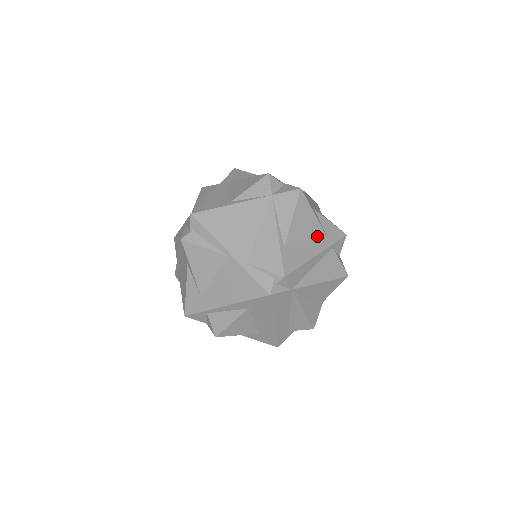
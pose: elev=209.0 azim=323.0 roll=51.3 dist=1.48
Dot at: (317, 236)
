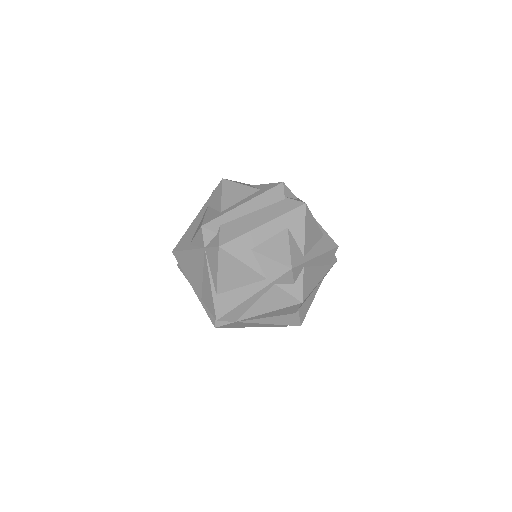
Dot at: (251, 279)
